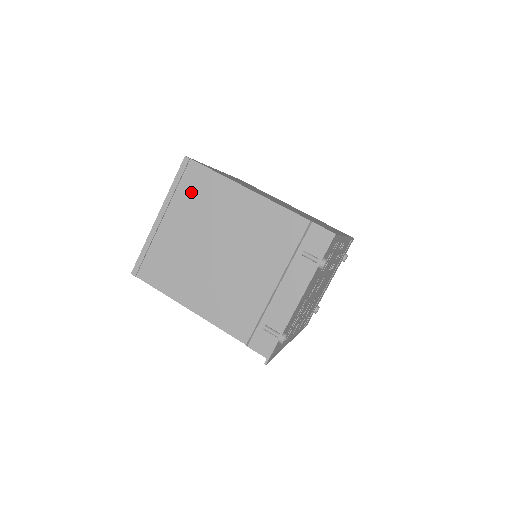
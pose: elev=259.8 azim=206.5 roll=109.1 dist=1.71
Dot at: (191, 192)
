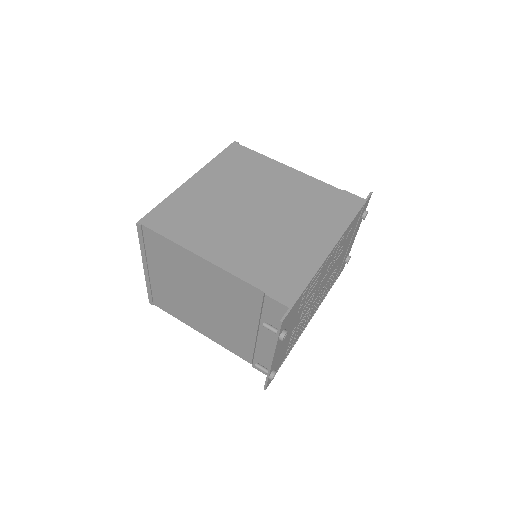
Dot at: (157, 252)
